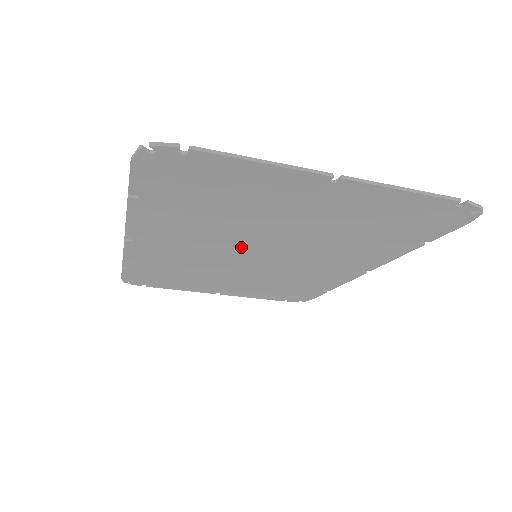
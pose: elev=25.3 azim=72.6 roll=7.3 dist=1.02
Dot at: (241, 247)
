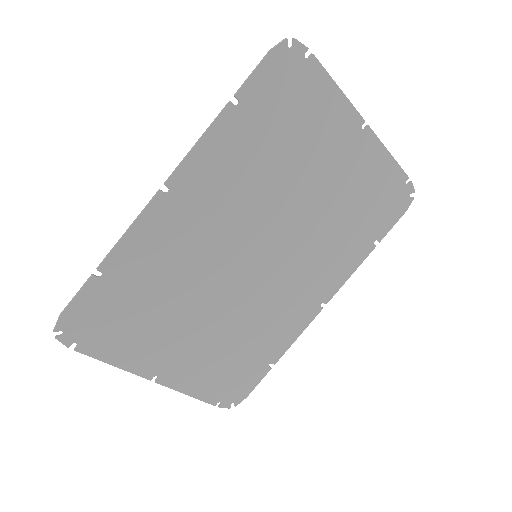
Dot at: (256, 229)
